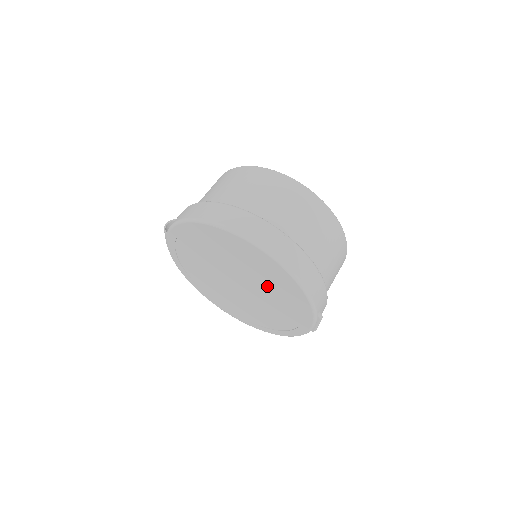
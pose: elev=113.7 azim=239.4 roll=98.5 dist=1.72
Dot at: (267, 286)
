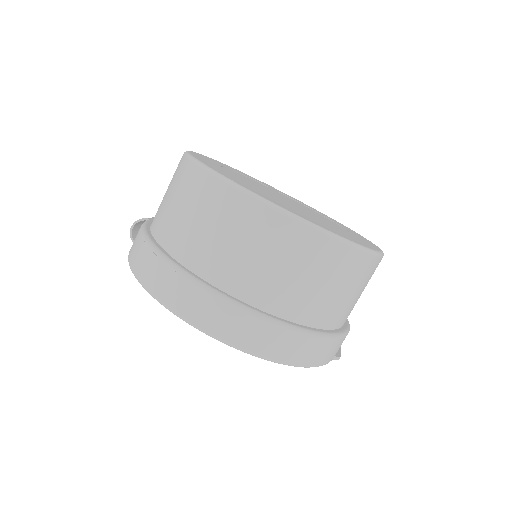
Dot at: occluded
